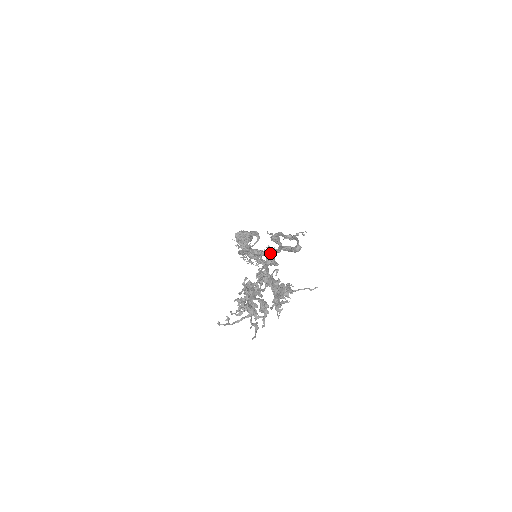
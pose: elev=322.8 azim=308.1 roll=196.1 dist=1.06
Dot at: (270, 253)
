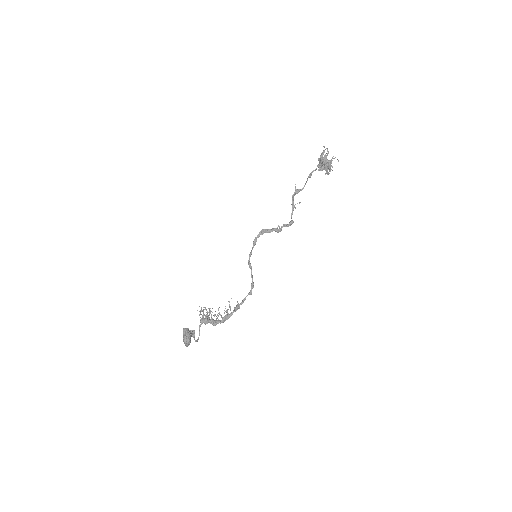
Dot at: (278, 229)
